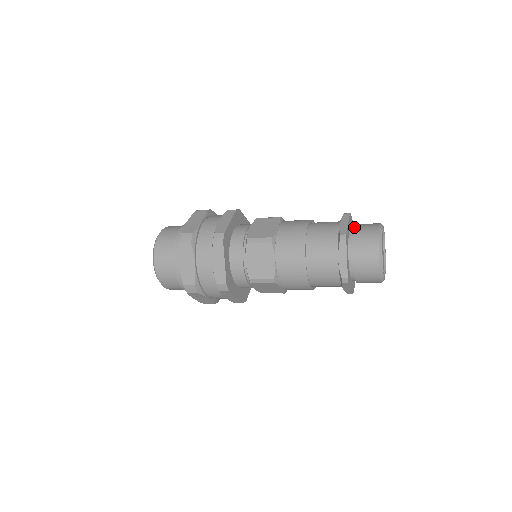
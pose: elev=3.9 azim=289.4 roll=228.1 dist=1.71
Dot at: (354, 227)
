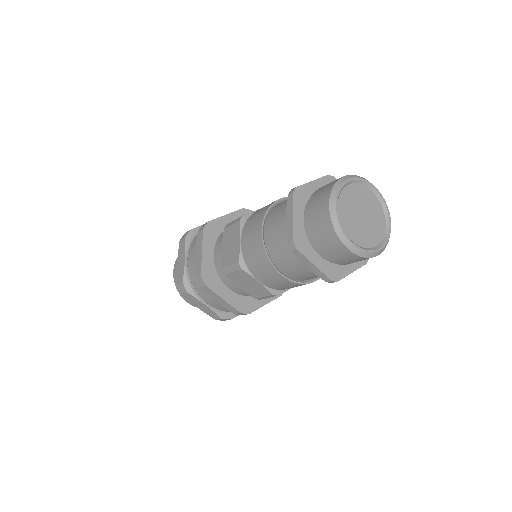
Dot at: (305, 211)
